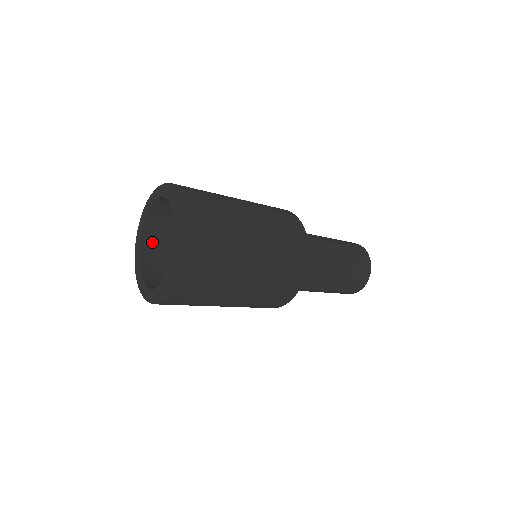
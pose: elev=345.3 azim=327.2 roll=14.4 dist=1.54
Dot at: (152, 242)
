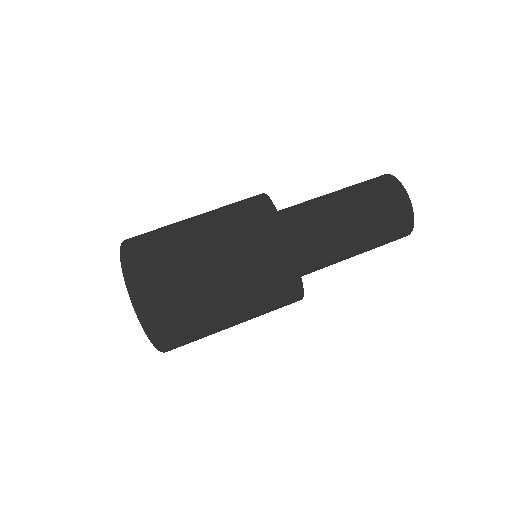
Dot at: occluded
